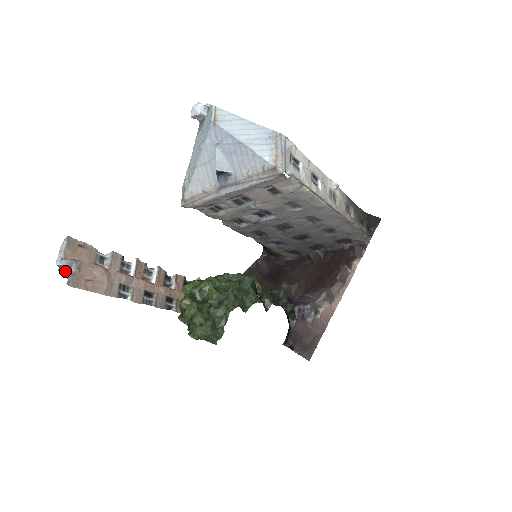
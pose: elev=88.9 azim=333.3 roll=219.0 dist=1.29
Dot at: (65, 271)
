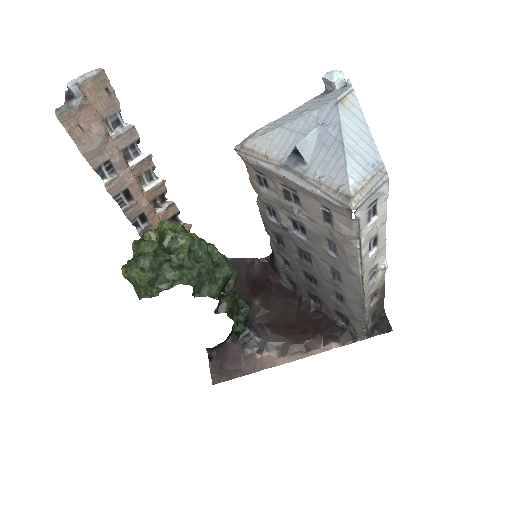
Dot at: (69, 98)
